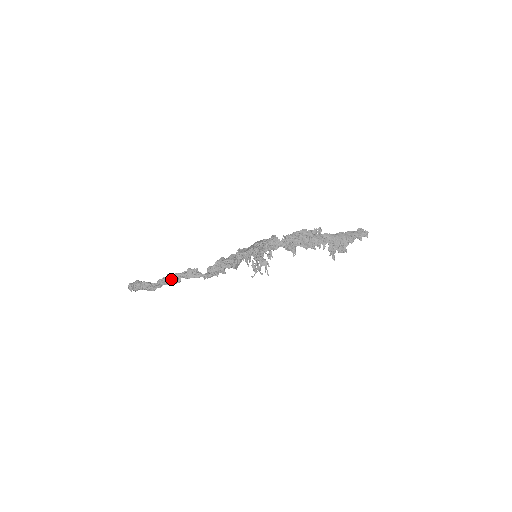
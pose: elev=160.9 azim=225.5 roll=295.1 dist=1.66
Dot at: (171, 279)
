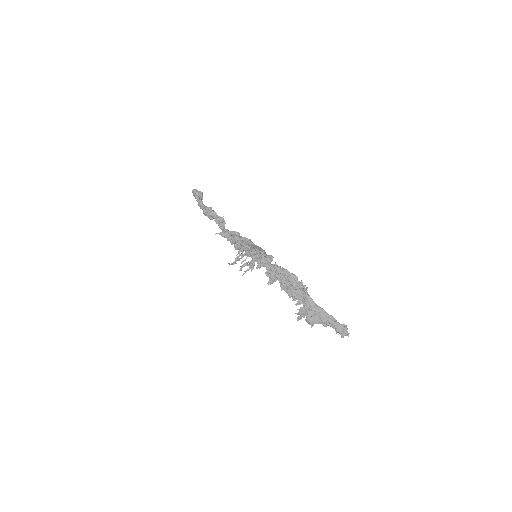
Dot at: (208, 212)
